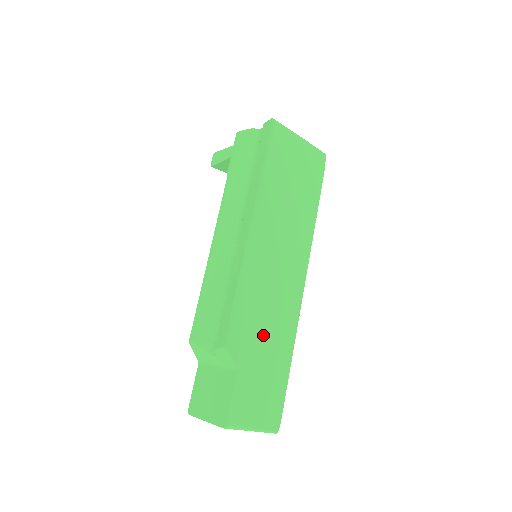
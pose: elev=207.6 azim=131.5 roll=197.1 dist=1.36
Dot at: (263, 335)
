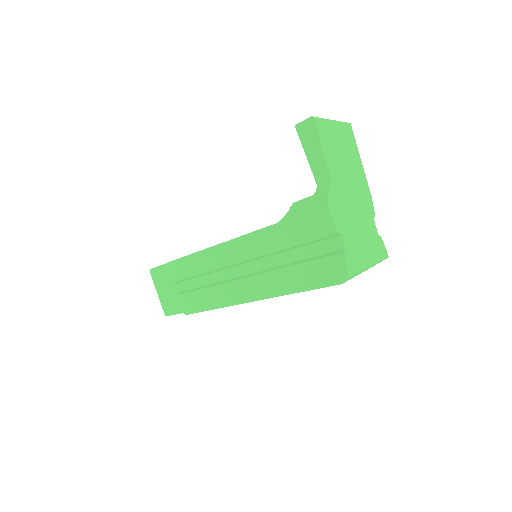
Dot at: occluded
